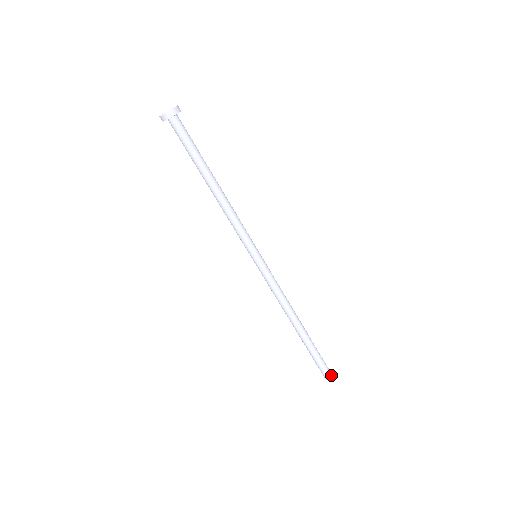
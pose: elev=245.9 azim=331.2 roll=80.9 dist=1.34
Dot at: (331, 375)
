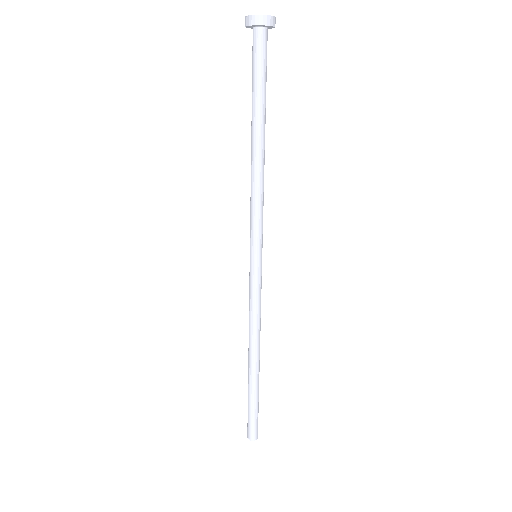
Dot at: (255, 438)
